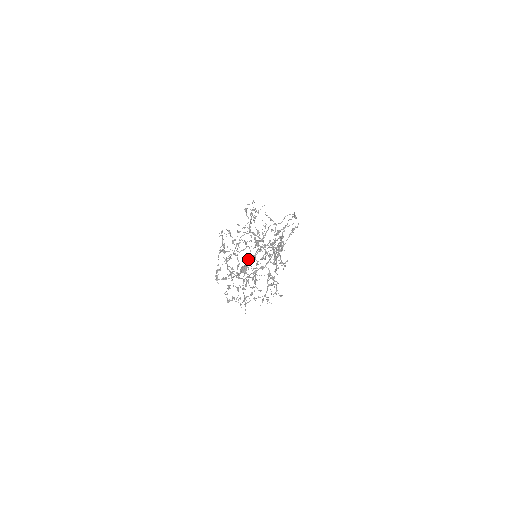
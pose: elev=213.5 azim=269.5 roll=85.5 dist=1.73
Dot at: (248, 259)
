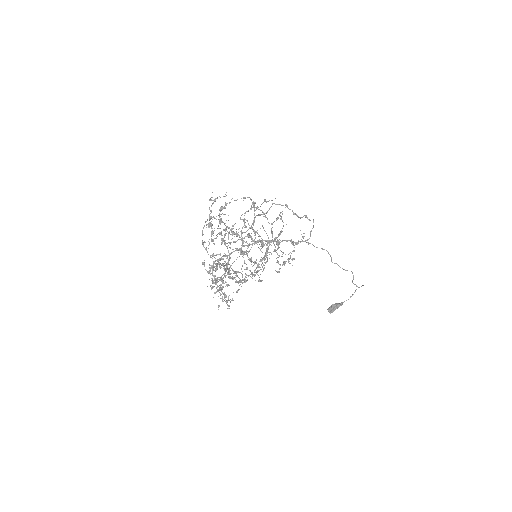
Dot at: (240, 254)
